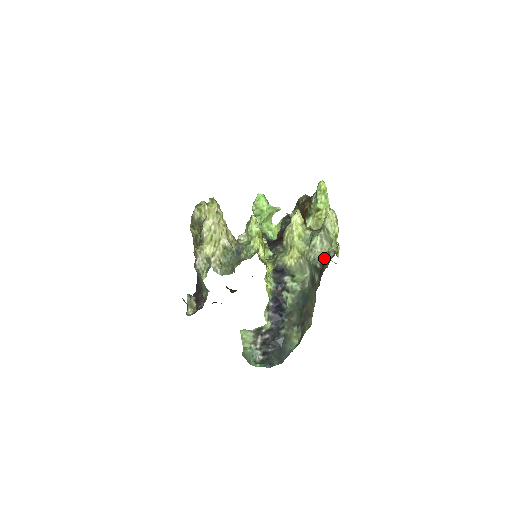
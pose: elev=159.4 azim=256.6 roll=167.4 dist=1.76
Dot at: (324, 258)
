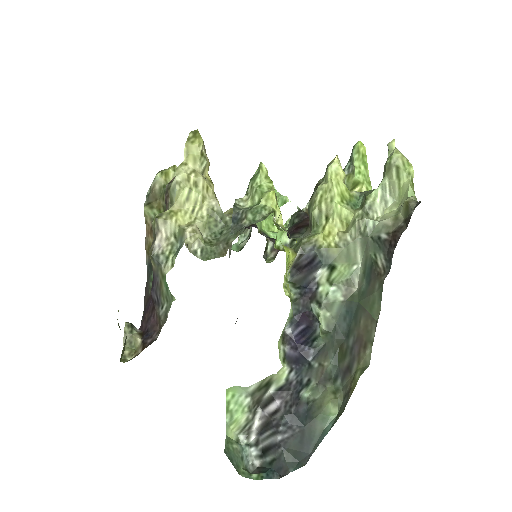
Dot at: (394, 221)
